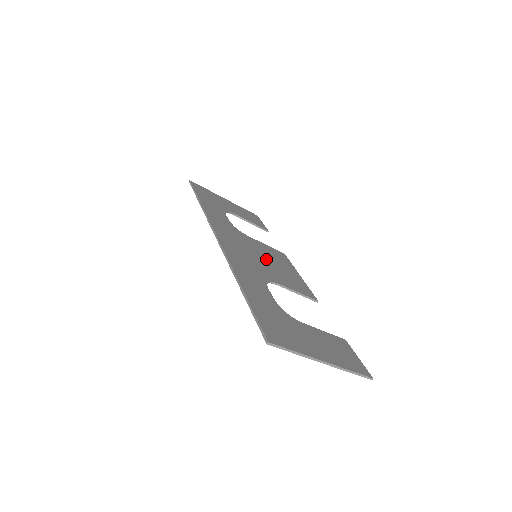
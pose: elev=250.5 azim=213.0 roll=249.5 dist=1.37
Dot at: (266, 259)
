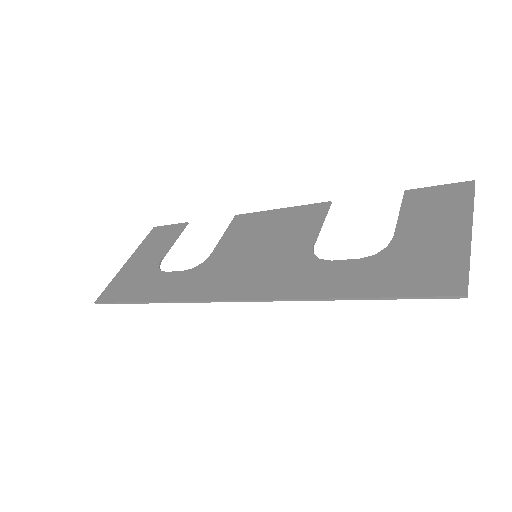
Dot at: (260, 244)
